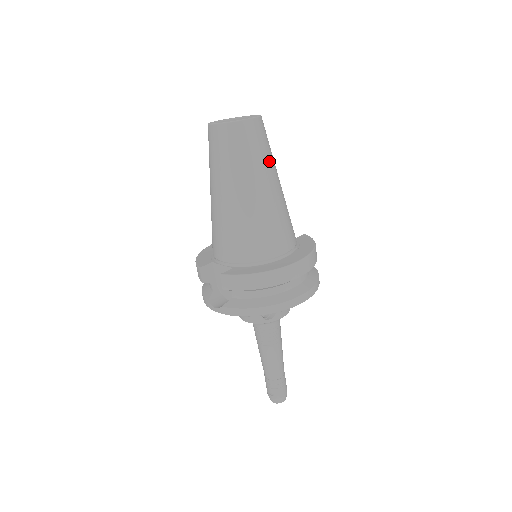
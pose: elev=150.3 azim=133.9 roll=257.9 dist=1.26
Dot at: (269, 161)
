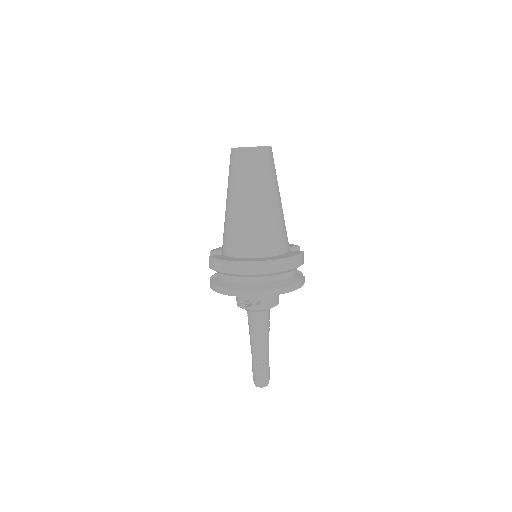
Dot at: (261, 181)
